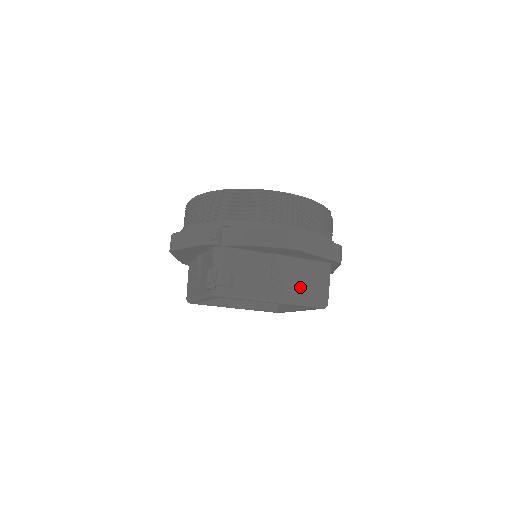
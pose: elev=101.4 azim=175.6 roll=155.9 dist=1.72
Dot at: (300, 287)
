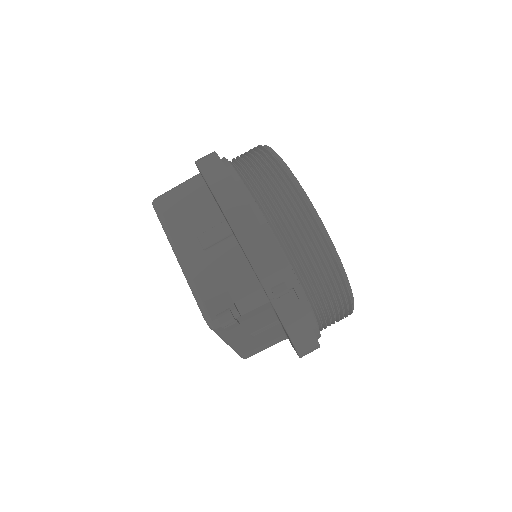
Dot at: (254, 345)
